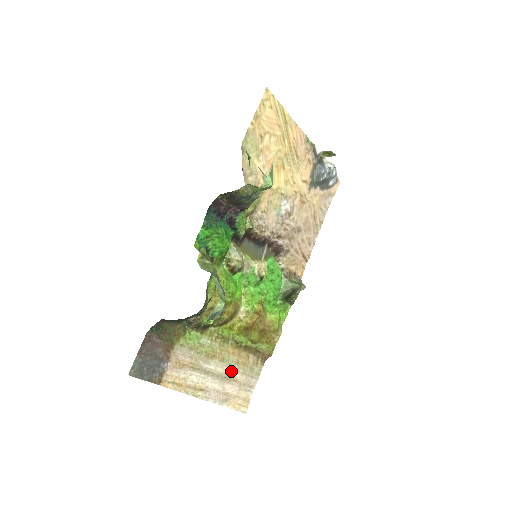
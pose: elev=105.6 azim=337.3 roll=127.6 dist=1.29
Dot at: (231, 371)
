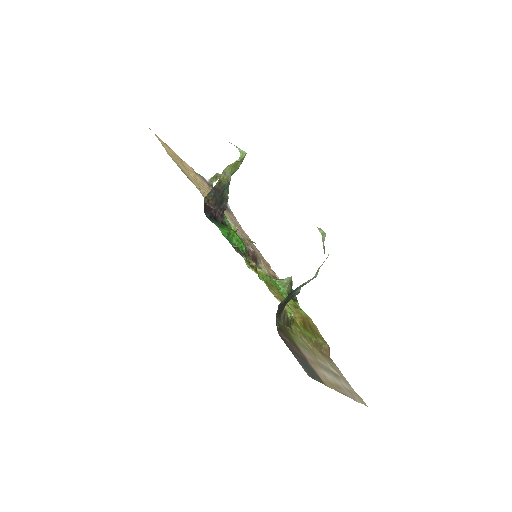
Dot at: (330, 369)
